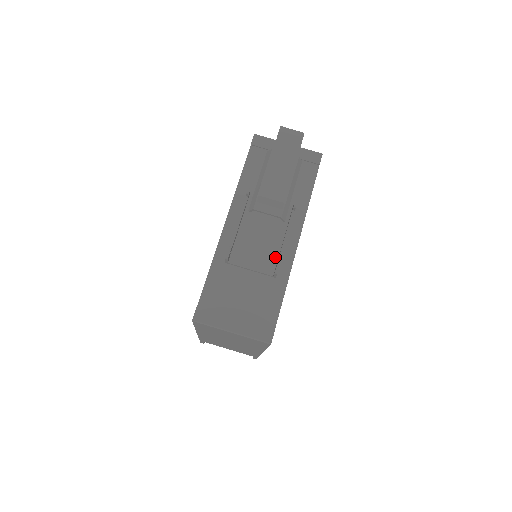
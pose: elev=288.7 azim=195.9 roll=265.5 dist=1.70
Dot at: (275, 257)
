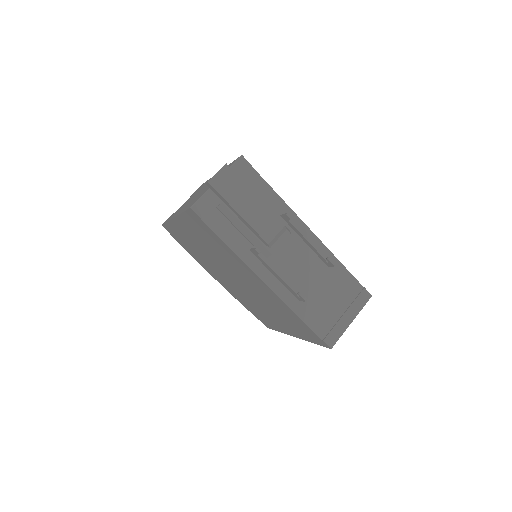
Dot at: (315, 257)
